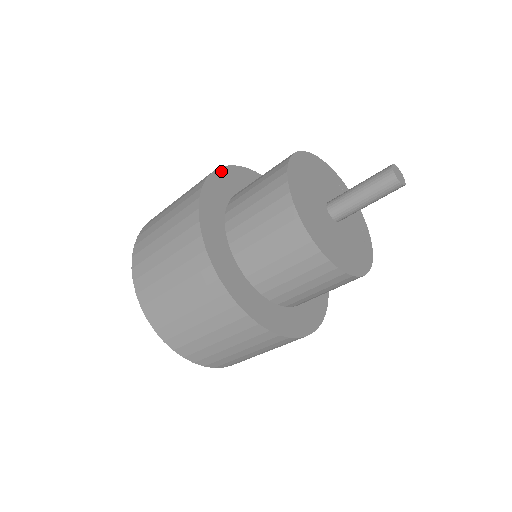
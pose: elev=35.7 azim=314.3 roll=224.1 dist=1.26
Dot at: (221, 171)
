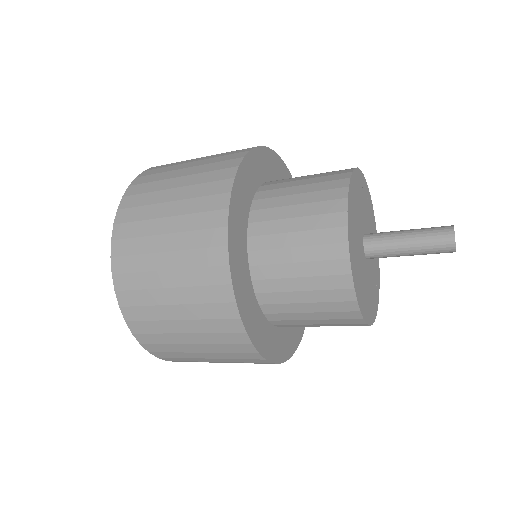
Dot at: (274, 155)
